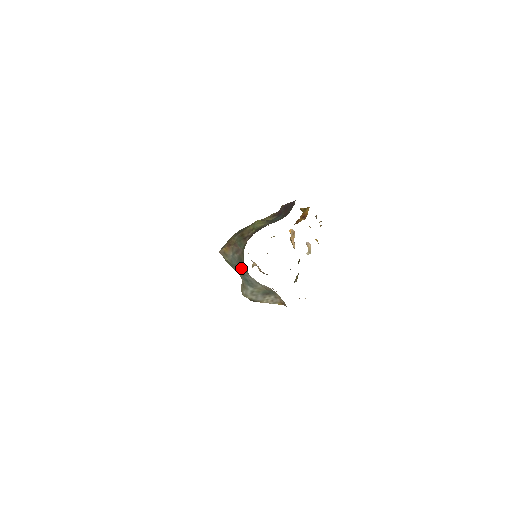
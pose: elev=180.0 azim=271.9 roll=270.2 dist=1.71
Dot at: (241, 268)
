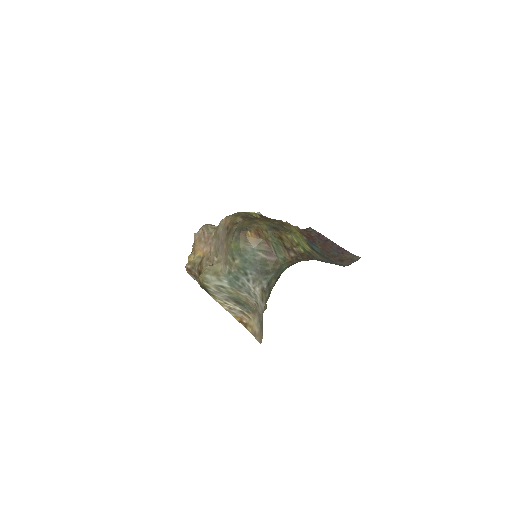
Dot at: (252, 269)
